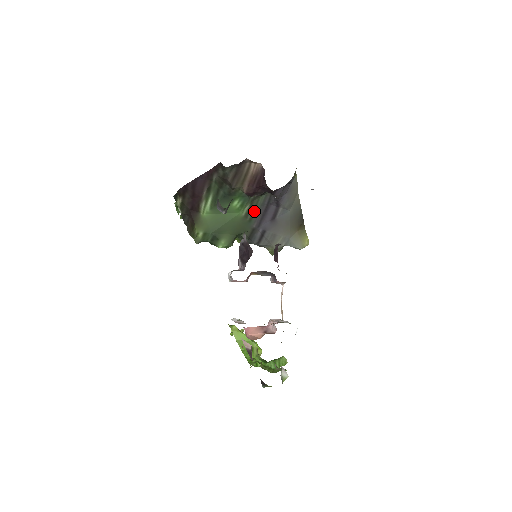
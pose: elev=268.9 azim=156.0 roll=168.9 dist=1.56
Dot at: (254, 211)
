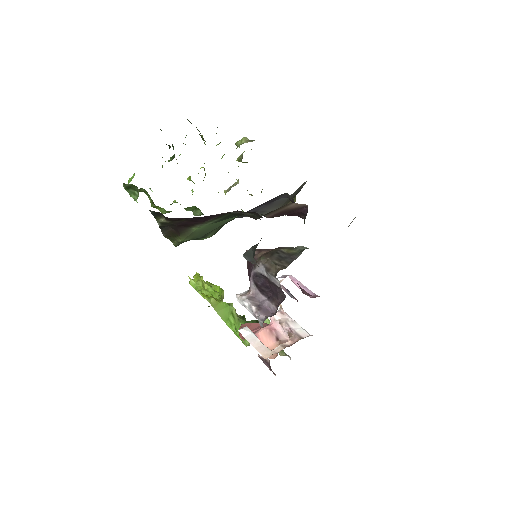
Dot at: occluded
